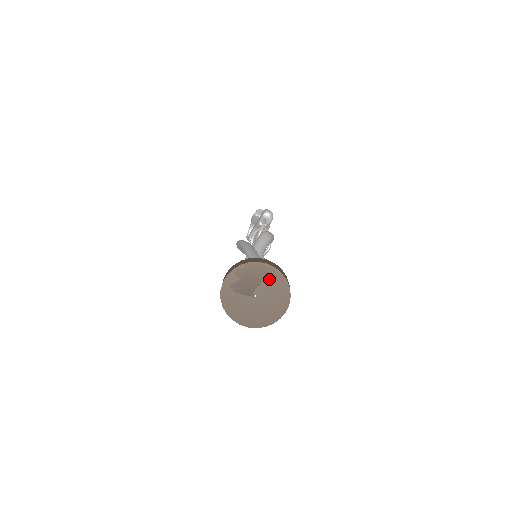
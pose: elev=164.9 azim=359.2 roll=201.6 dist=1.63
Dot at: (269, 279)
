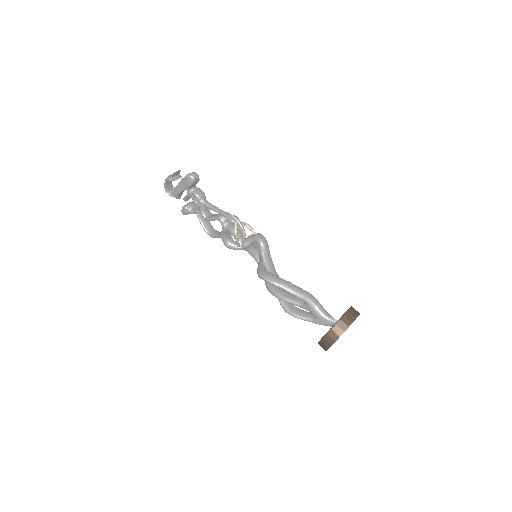
Dot at: occluded
